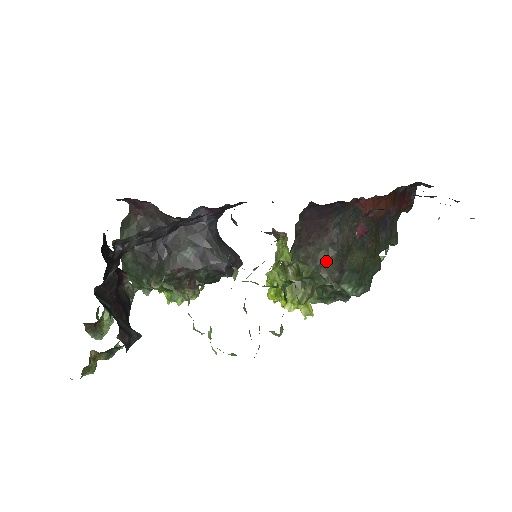
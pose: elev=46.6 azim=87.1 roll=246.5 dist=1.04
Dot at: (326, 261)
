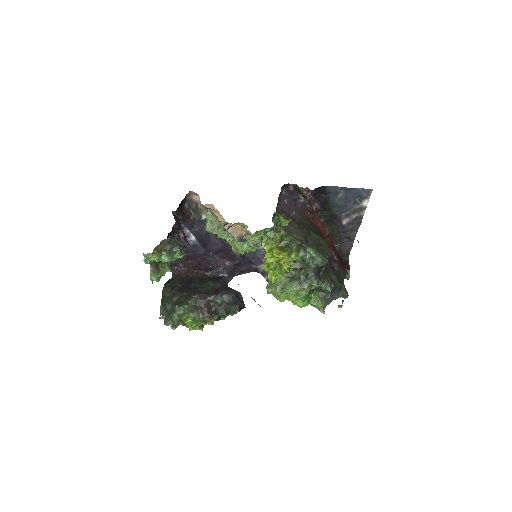
Dot at: (296, 233)
